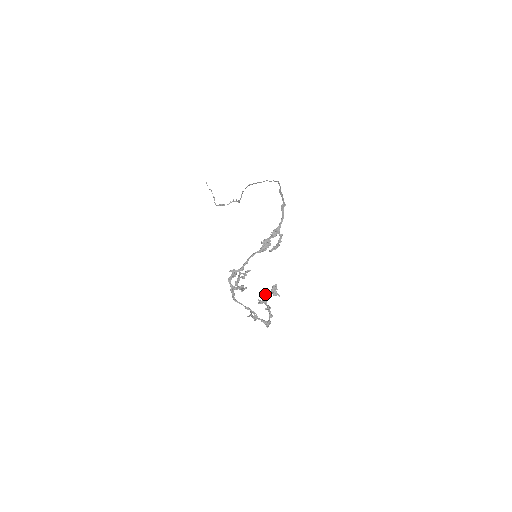
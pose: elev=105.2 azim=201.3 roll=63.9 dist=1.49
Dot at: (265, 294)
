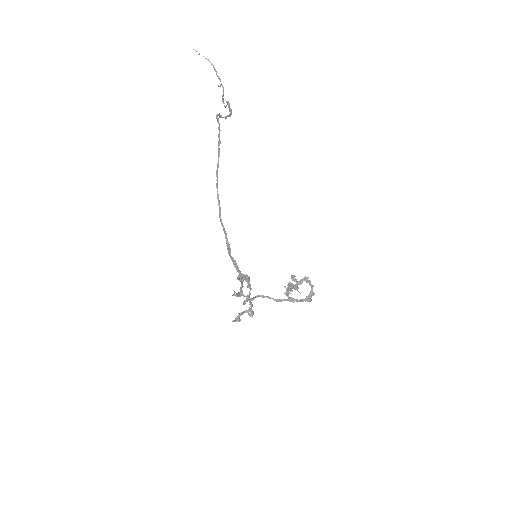
Dot at: occluded
